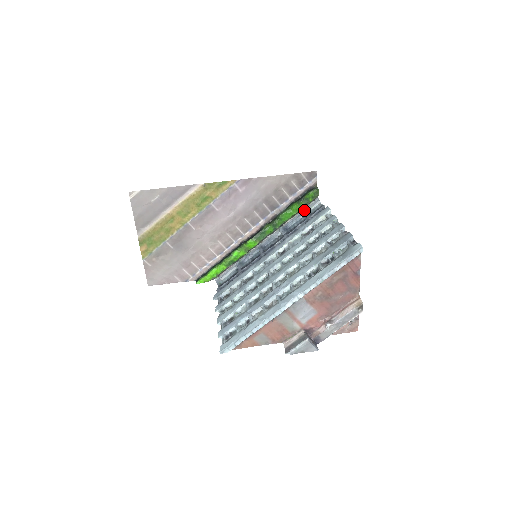
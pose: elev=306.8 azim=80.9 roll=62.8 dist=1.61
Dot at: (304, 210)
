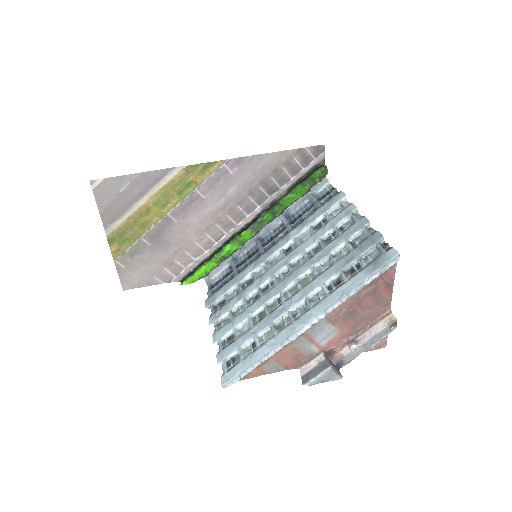
Dot at: (309, 193)
